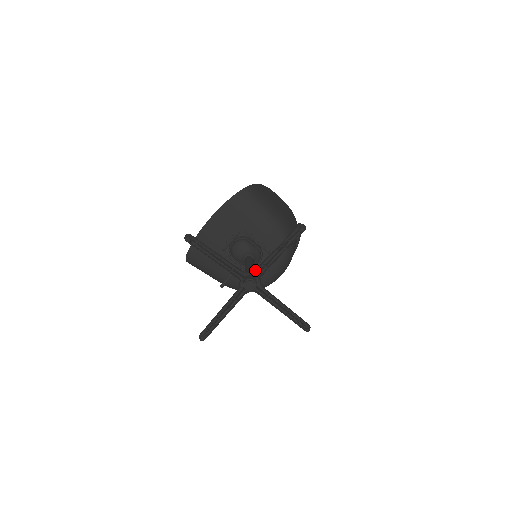
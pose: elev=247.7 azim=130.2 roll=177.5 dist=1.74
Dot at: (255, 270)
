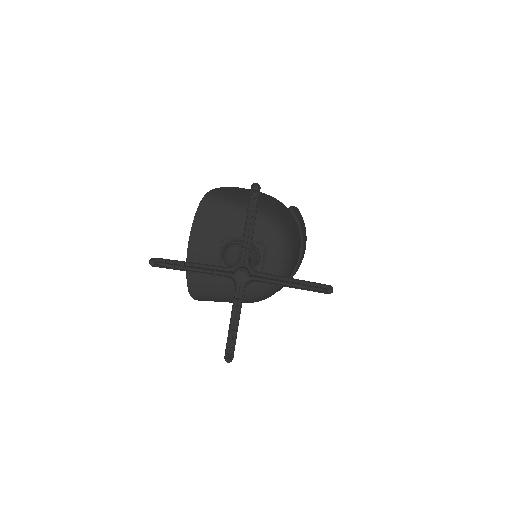
Dot at: (239, 259)
